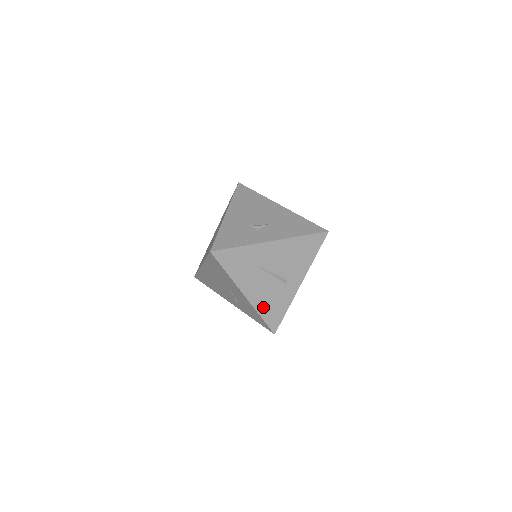
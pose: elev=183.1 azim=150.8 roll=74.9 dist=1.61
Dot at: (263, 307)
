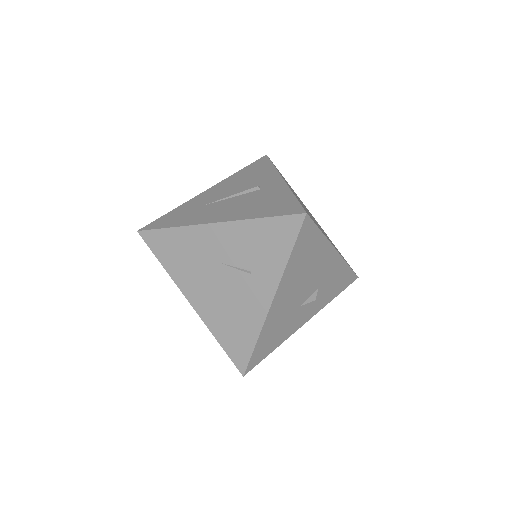
Dot at: (253, 213)
